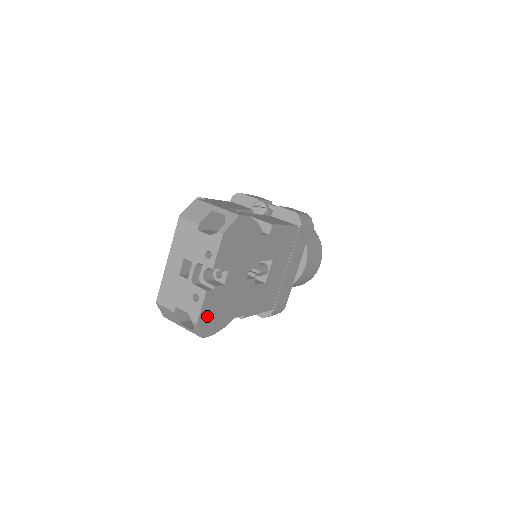
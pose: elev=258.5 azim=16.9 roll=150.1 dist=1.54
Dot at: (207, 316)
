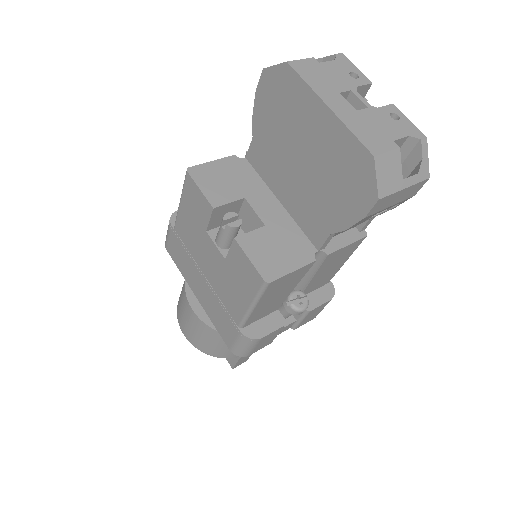
Dot at: occluded
